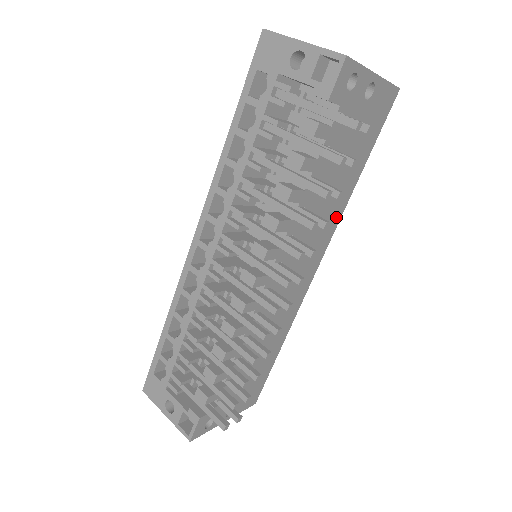
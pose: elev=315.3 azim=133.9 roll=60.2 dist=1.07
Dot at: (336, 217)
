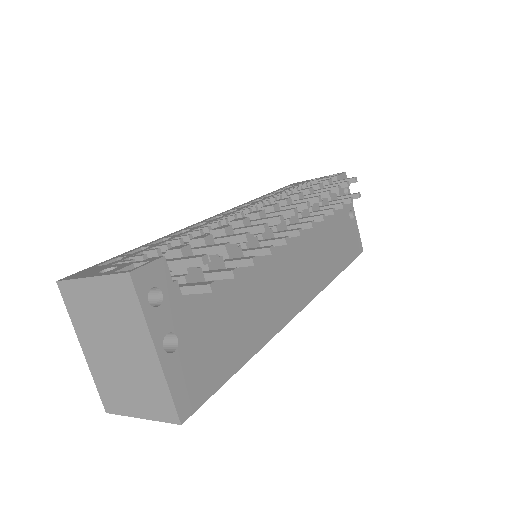
Dot at: (324, 278)
